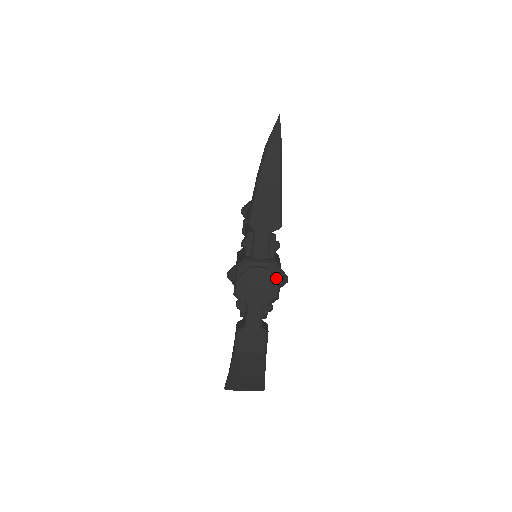
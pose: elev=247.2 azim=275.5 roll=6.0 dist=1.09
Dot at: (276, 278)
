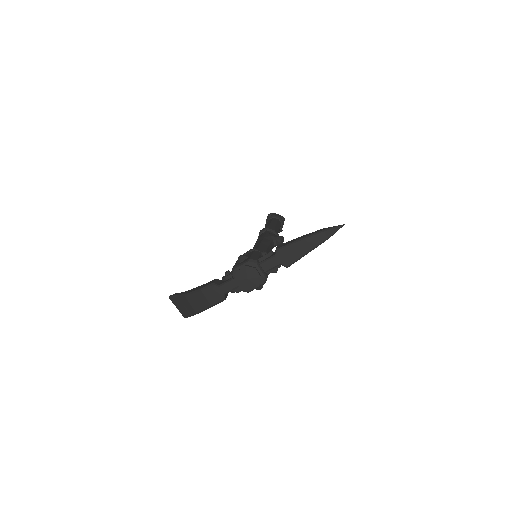
Dot at: (259, 285)
